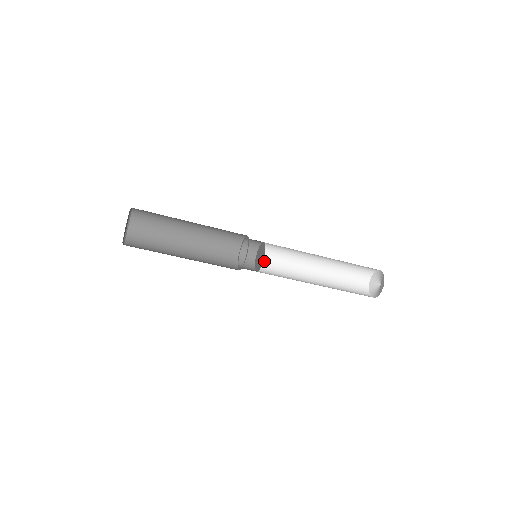
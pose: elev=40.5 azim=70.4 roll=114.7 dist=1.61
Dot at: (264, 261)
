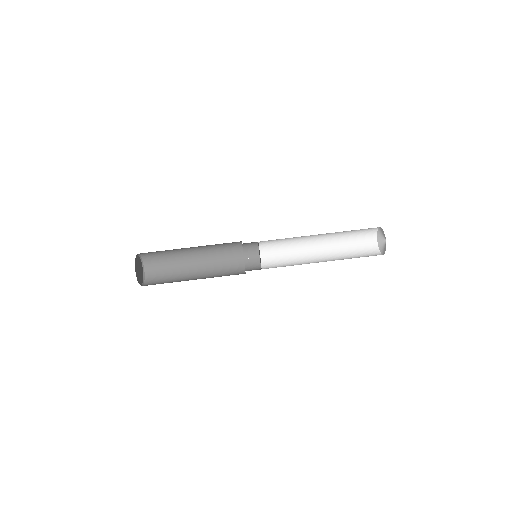
Dot at: occluded
